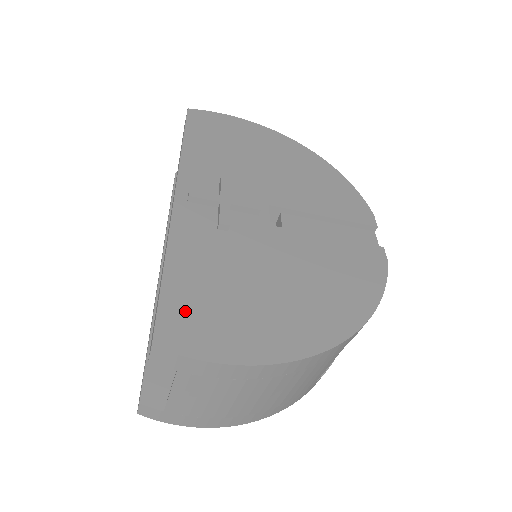
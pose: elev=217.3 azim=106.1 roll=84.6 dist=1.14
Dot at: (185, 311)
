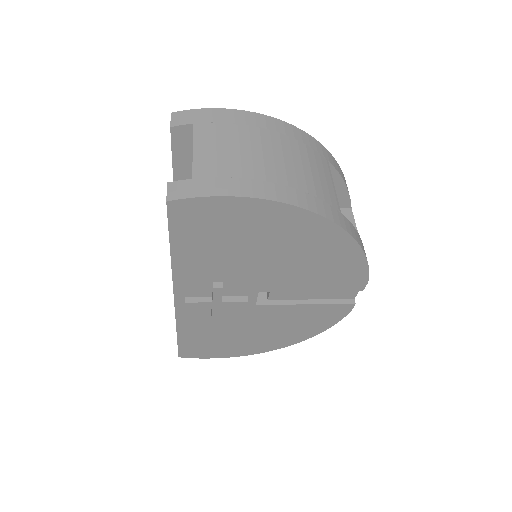
Dot at: (193, 347)
